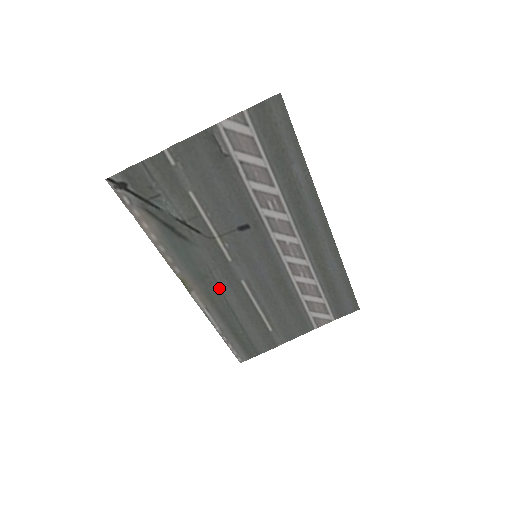
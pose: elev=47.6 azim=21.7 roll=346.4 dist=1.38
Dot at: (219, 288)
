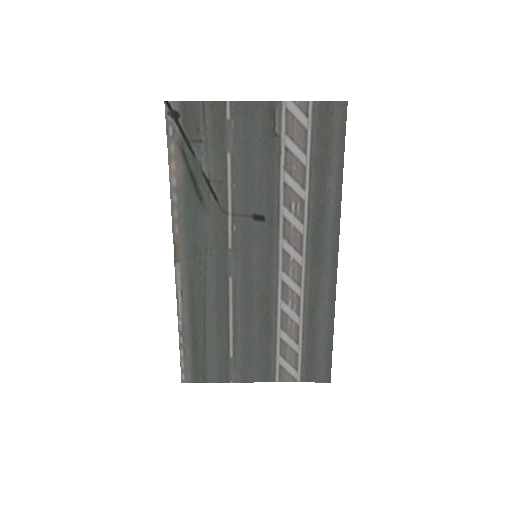
Dot at: (205, 273)
